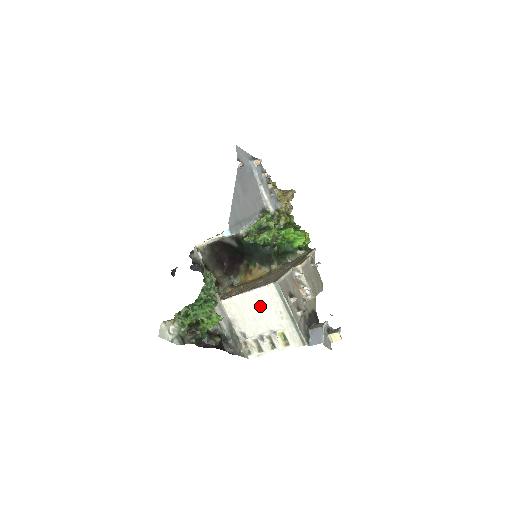
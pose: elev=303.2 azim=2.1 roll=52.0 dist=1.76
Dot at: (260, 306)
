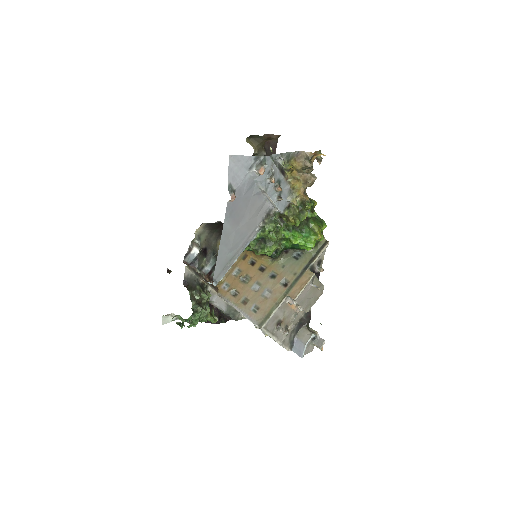
Dot at: occluded
